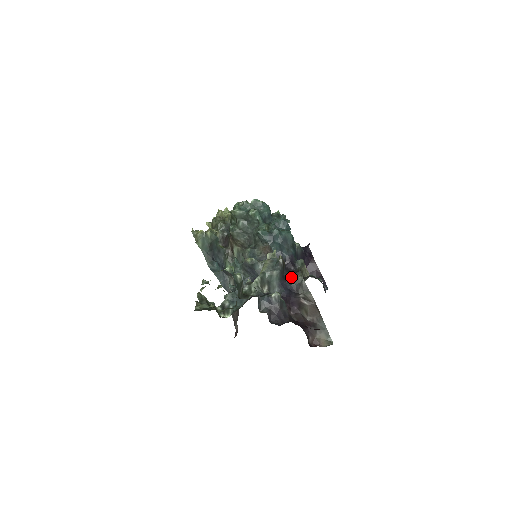
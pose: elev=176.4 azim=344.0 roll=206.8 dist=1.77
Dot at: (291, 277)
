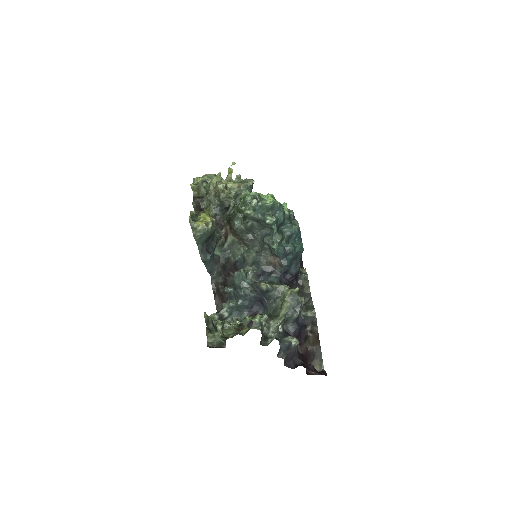
Dot at: (303, 309)
